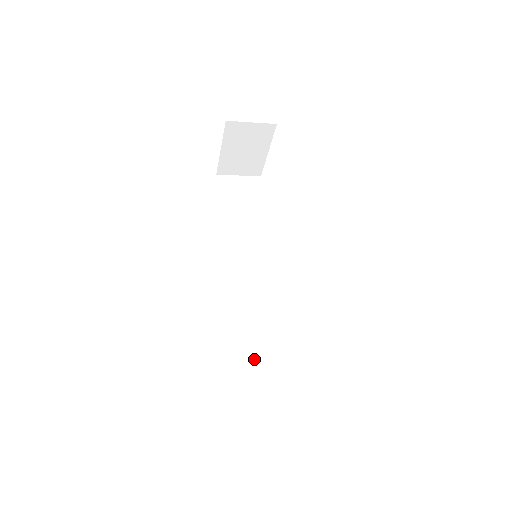
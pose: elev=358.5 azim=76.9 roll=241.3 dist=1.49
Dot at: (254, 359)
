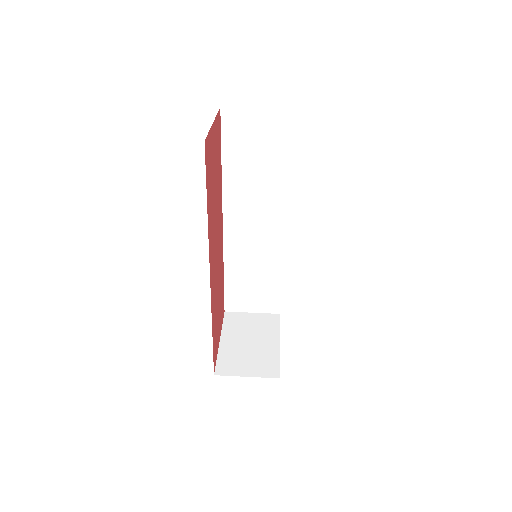
Dot at: occluded
